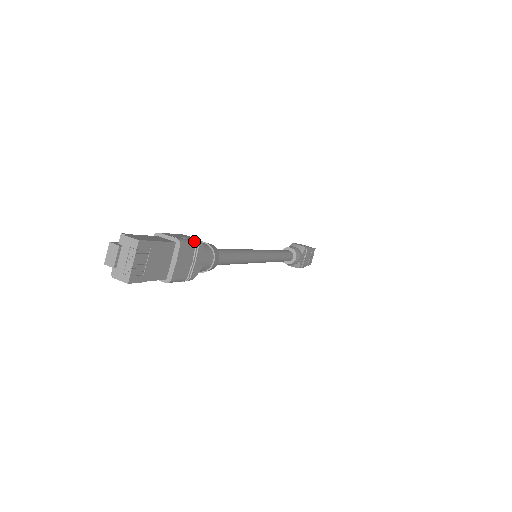
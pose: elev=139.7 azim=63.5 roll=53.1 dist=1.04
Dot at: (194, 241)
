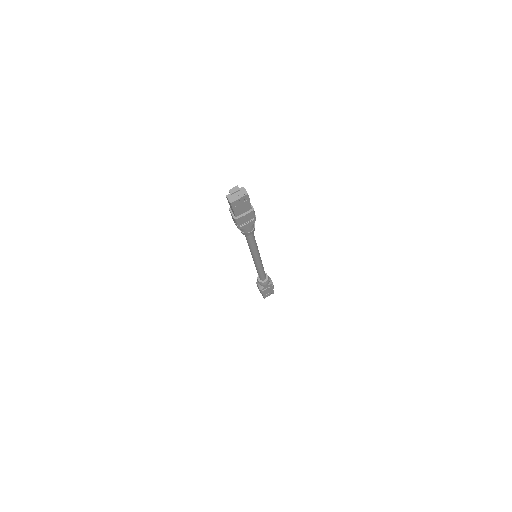
Dot at: (255, 216)
